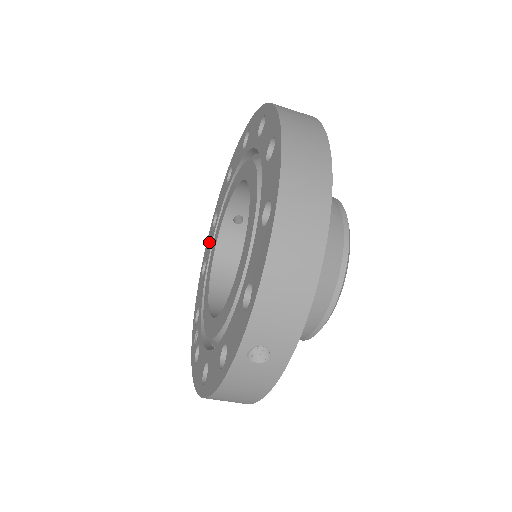
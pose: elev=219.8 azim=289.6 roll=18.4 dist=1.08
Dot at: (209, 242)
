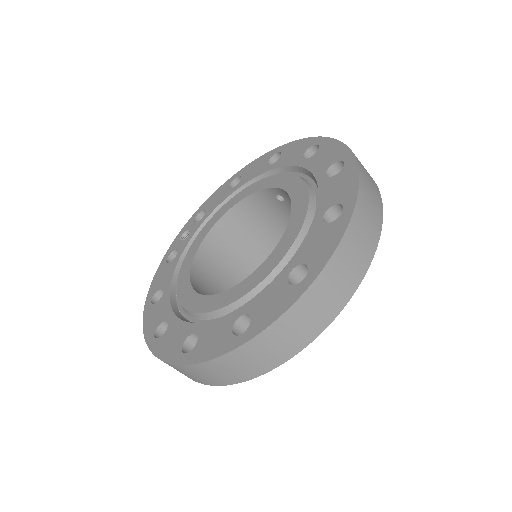
Dot at: (256, 168)
